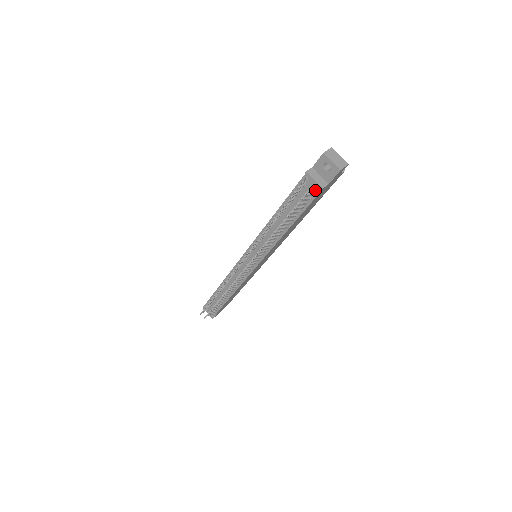
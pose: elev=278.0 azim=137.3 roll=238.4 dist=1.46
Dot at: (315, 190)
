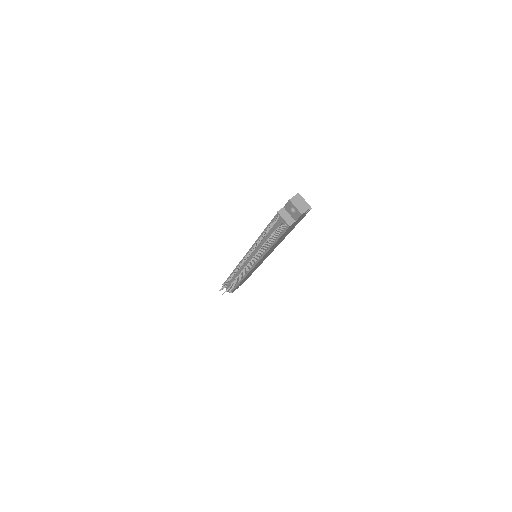
Dot at: (285, 226)
